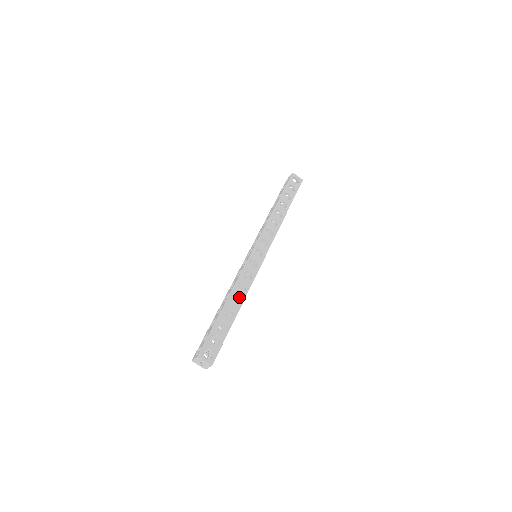
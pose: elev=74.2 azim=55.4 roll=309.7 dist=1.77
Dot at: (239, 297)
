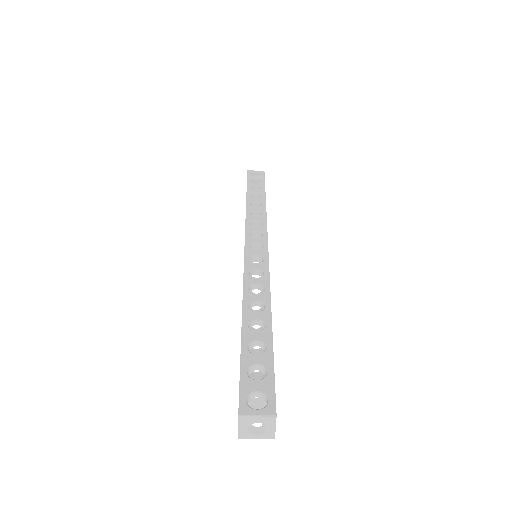
Dot at: (260, 302)
